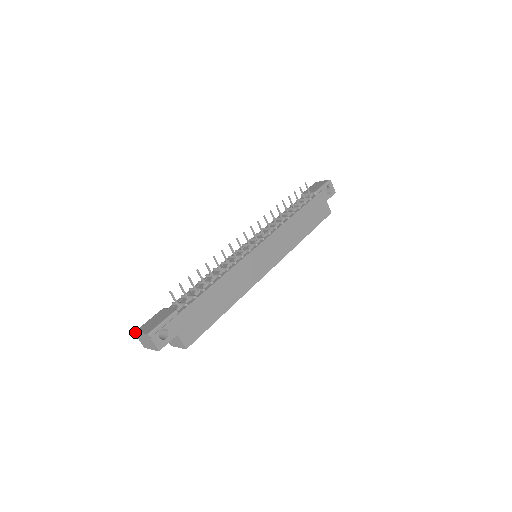
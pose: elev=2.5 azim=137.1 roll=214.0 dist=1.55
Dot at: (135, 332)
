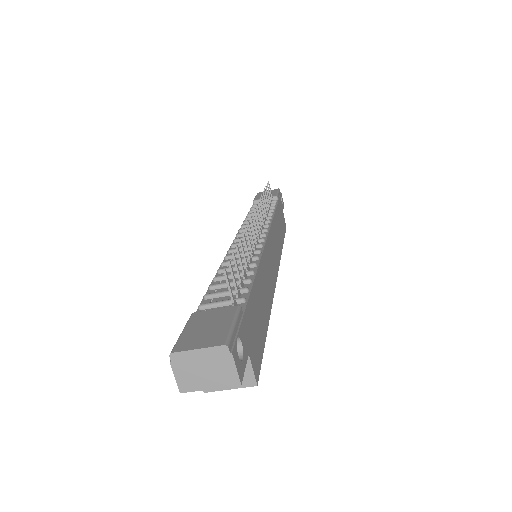
Dot at: (172, 353)
